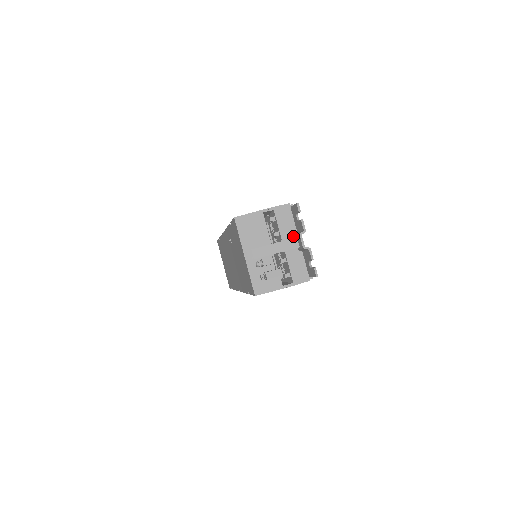
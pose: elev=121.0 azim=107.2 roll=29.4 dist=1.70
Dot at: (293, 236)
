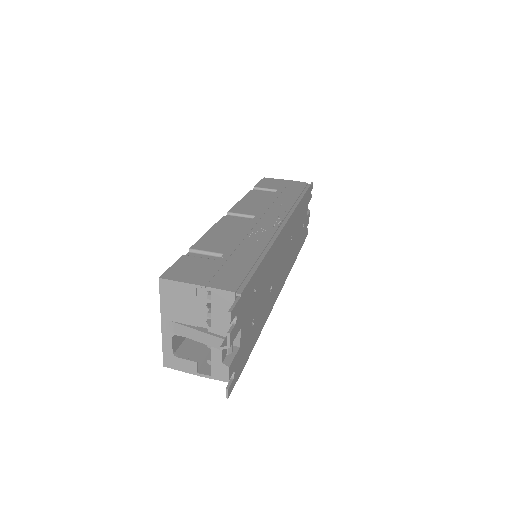
Dot at: (228, 329)
